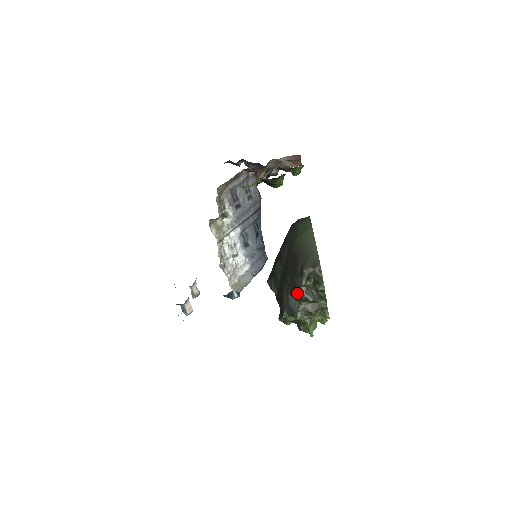
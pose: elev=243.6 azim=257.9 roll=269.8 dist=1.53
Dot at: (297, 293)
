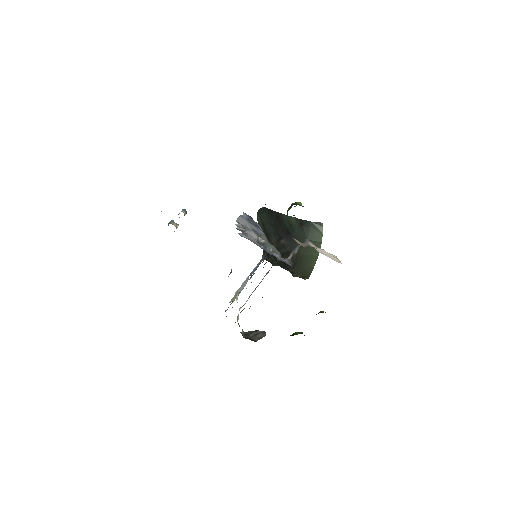
Dot at: occluded
